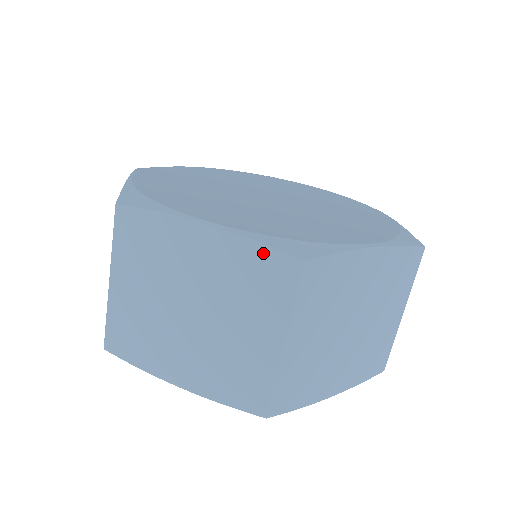
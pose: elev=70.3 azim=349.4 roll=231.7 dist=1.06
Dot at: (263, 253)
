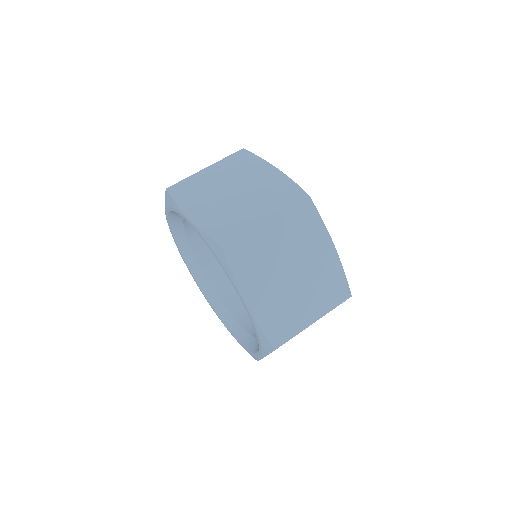
Dot at: occluded
